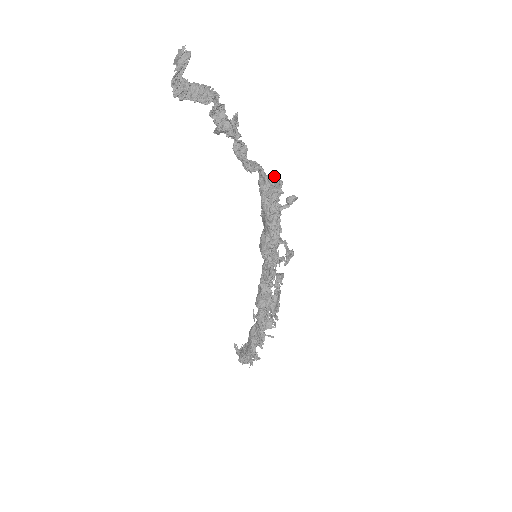
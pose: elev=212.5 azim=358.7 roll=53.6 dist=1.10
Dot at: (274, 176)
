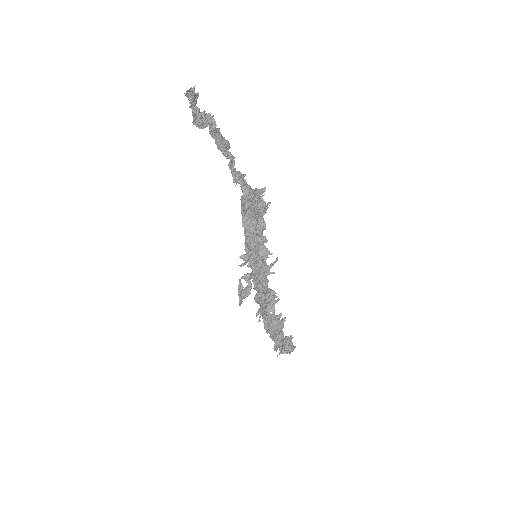
Dot at: (253, 190)
